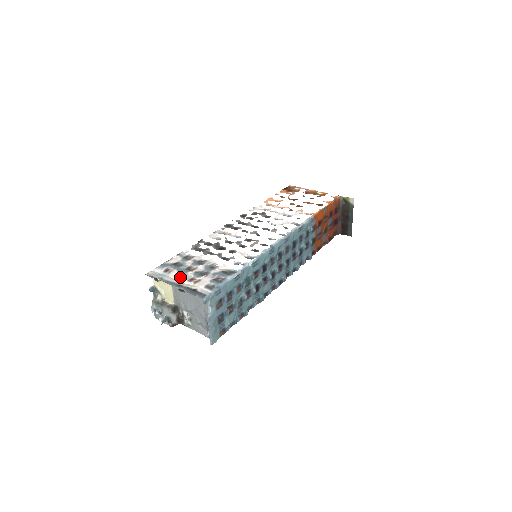
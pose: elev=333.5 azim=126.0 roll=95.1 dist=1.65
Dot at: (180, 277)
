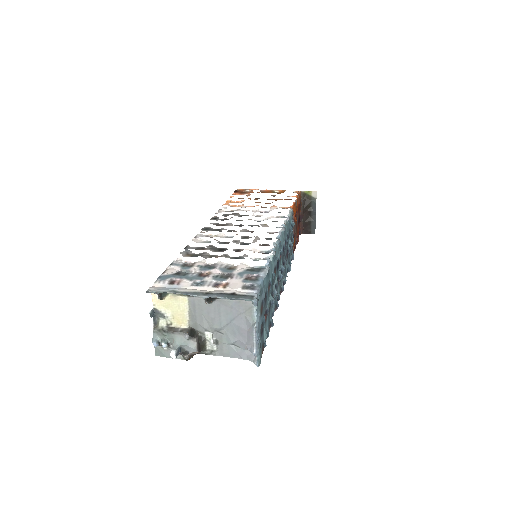
Dot at: (199, 285)
